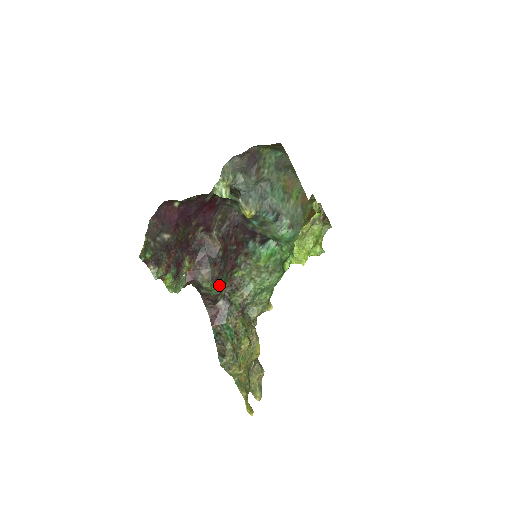
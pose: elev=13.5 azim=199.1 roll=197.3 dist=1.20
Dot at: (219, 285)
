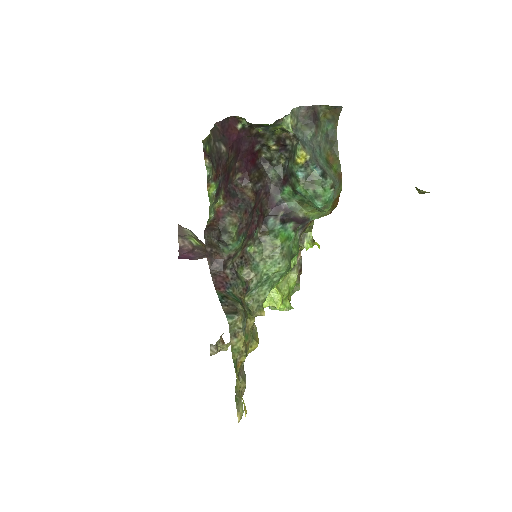
Dot at: (239, 241)
